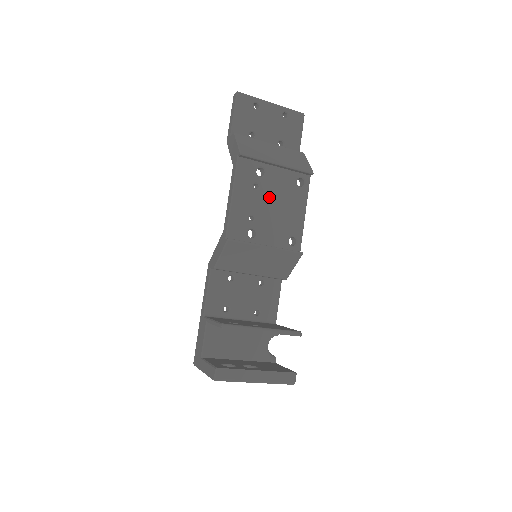
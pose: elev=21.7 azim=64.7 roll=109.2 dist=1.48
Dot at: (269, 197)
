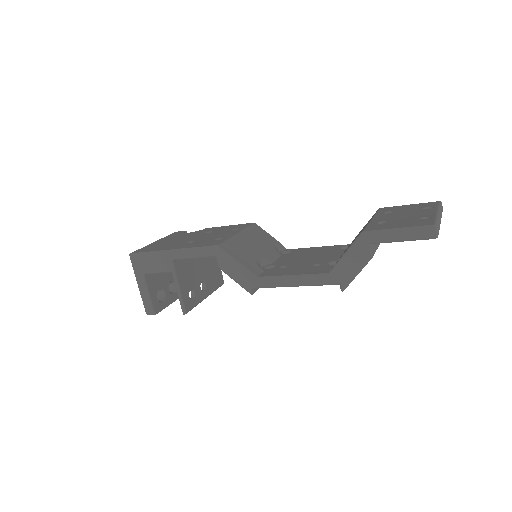
Dot at: occluded
